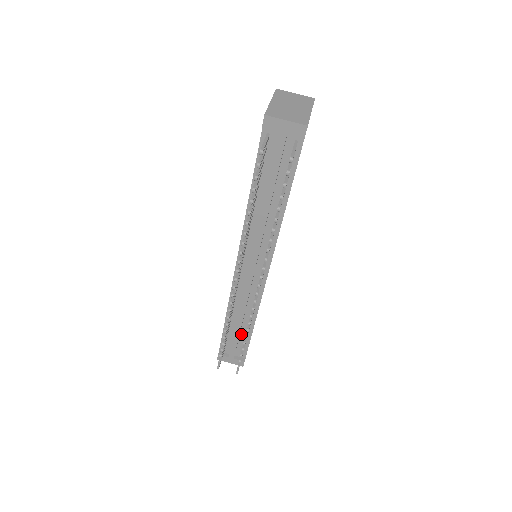
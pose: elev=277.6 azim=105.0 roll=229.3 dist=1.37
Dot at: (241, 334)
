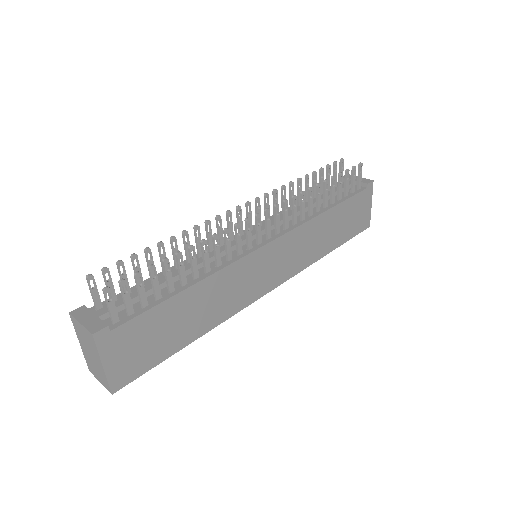
Dot at: occluded
